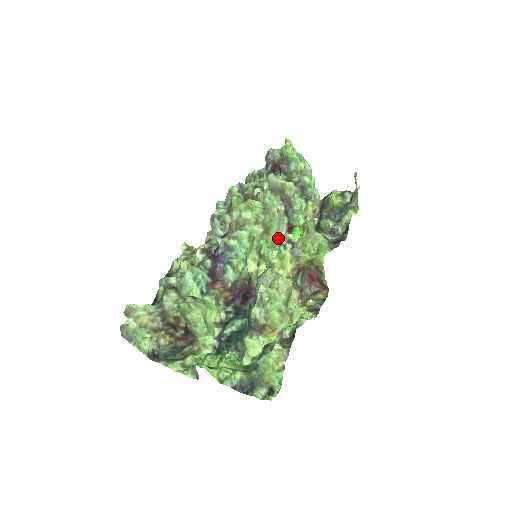
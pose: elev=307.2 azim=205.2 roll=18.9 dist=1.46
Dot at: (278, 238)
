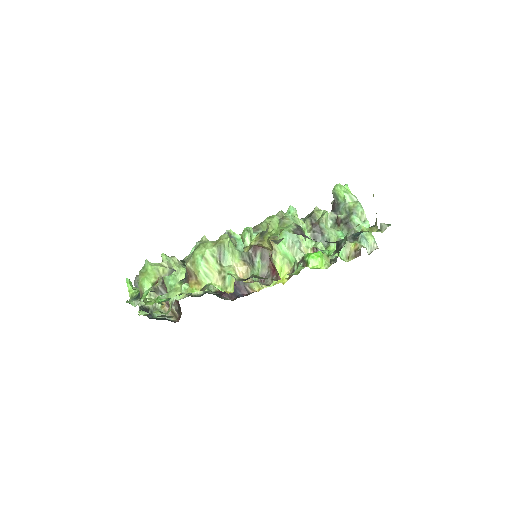
Dot at: (291, 253)
